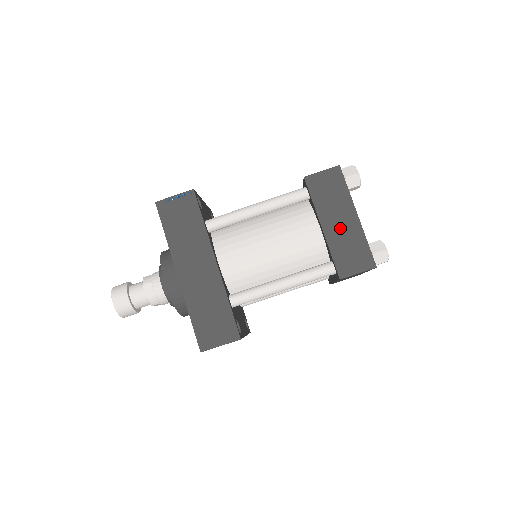
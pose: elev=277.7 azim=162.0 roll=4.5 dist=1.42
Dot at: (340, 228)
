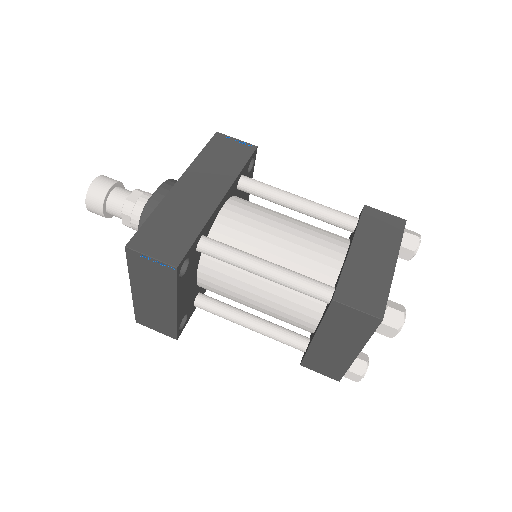
Dot at: (369, 261)
